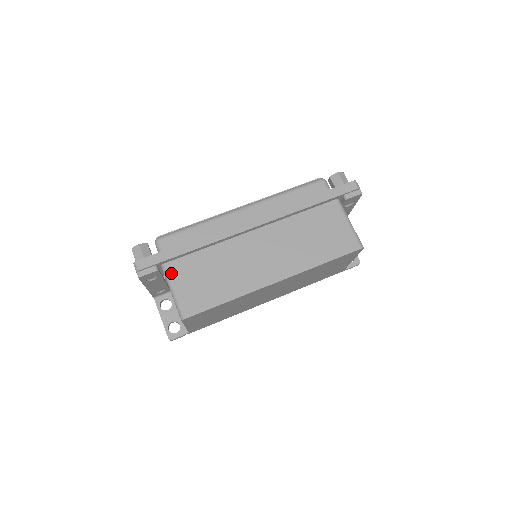
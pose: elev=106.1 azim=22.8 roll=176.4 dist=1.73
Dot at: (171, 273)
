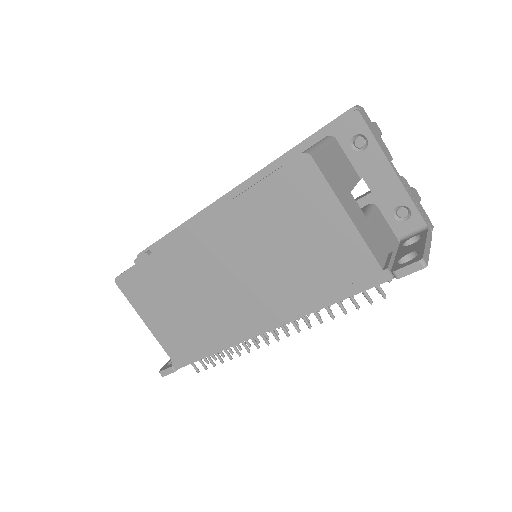
Dot at: occluded
